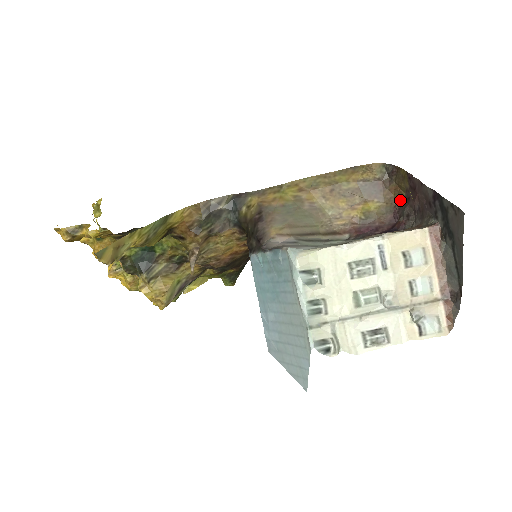
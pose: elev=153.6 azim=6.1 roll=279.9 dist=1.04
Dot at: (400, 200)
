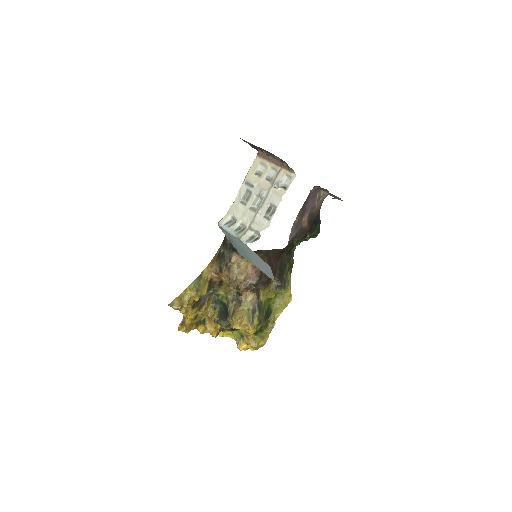
Dot at: occluded
